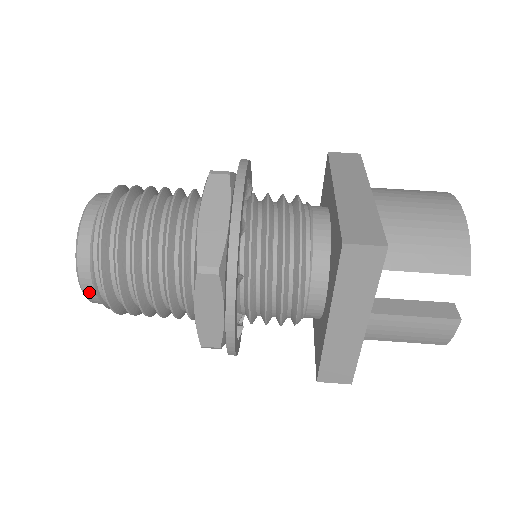
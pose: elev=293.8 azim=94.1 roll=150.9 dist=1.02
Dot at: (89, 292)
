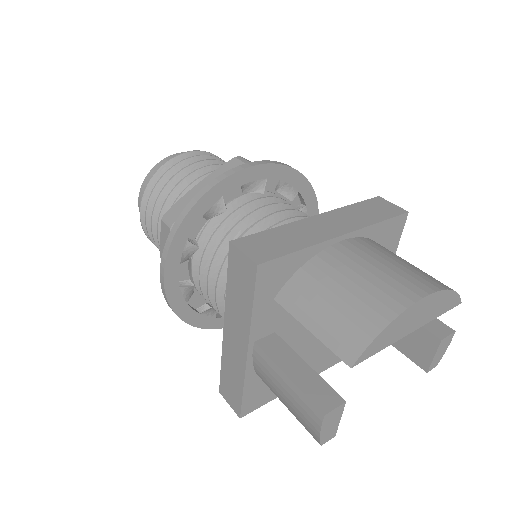
Dot at: occluded
